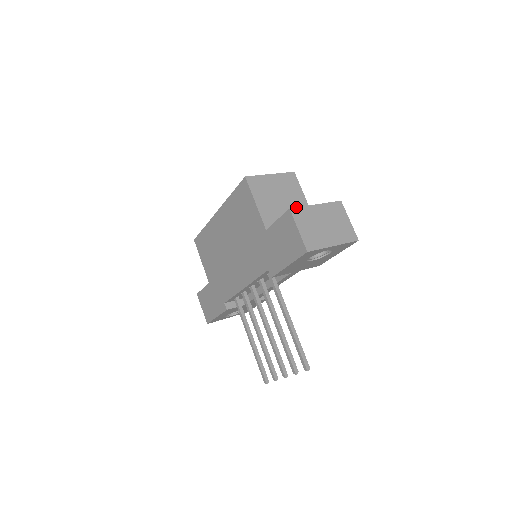
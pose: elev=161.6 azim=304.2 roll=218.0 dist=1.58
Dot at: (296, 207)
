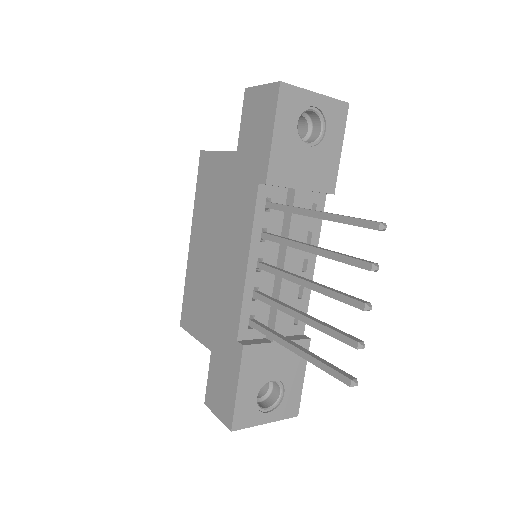
Dot at: occluded
